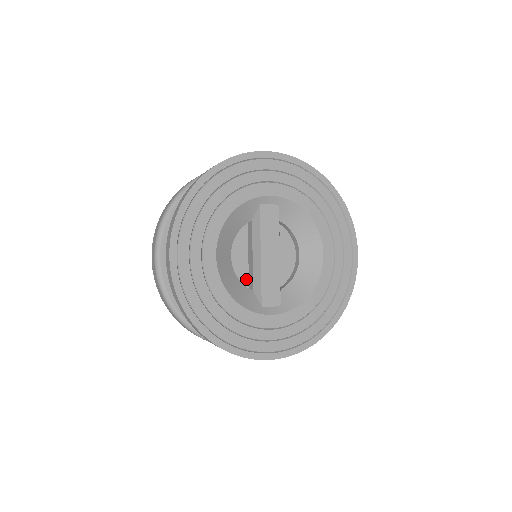
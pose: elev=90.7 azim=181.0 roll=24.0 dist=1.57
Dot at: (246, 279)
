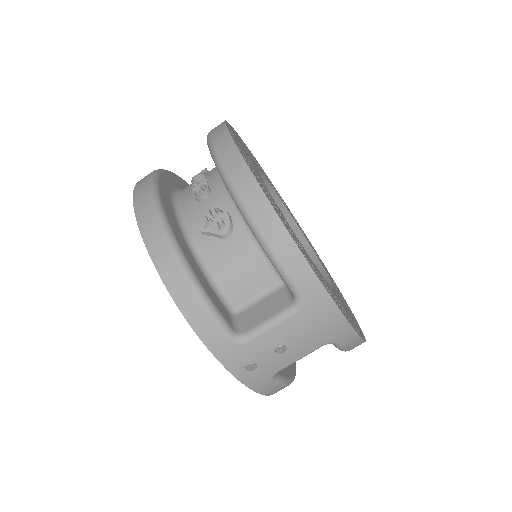
Dot at: occluded
